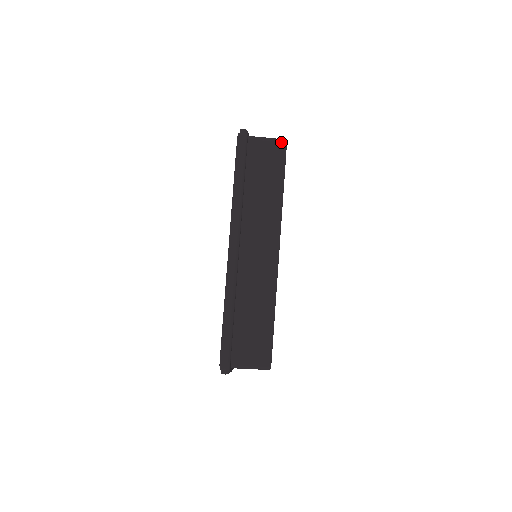
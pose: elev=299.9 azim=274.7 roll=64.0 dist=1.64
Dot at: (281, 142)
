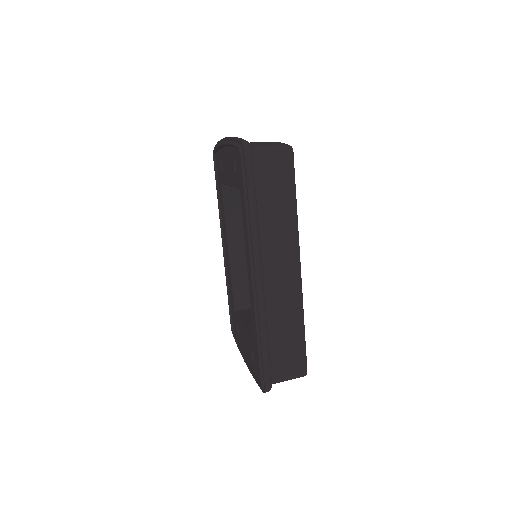
Dot at: (288, 151)
